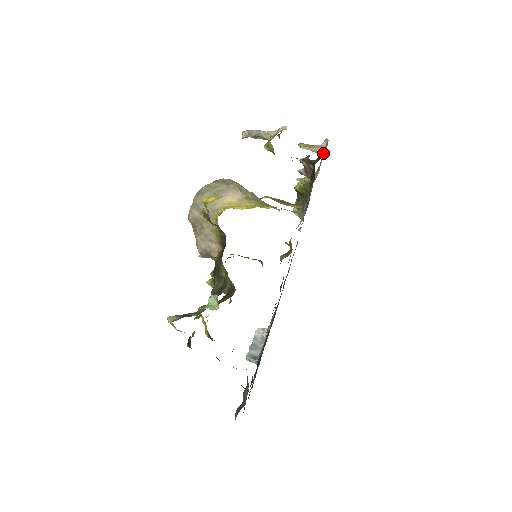
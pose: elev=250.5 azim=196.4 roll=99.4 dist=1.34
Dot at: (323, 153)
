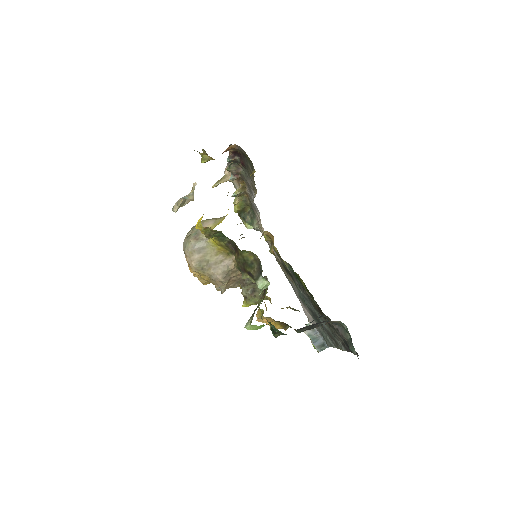
Dot at: occluded
